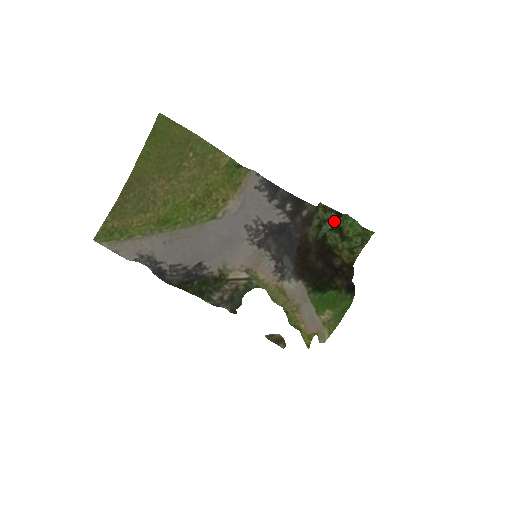
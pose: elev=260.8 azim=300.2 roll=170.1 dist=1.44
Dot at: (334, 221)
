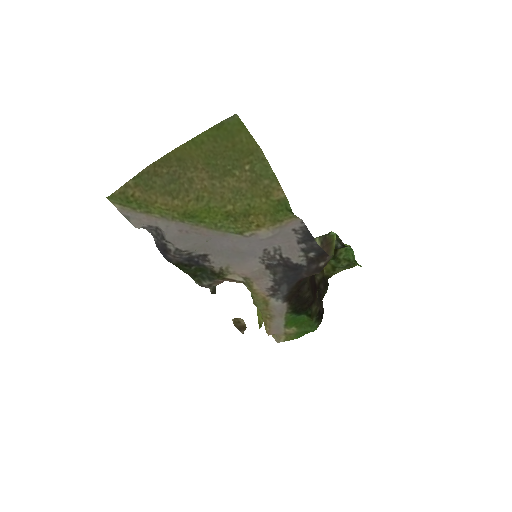
Dot at: occluded
